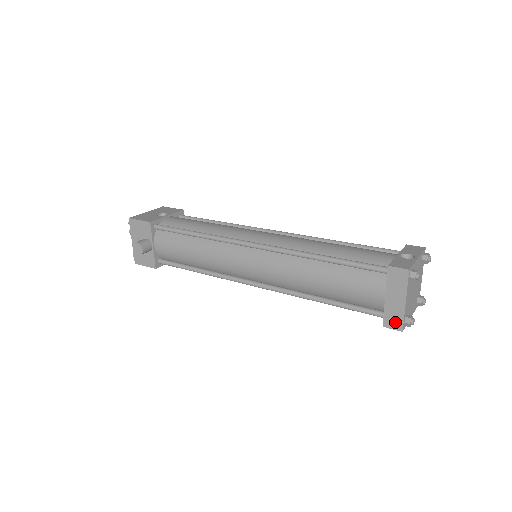
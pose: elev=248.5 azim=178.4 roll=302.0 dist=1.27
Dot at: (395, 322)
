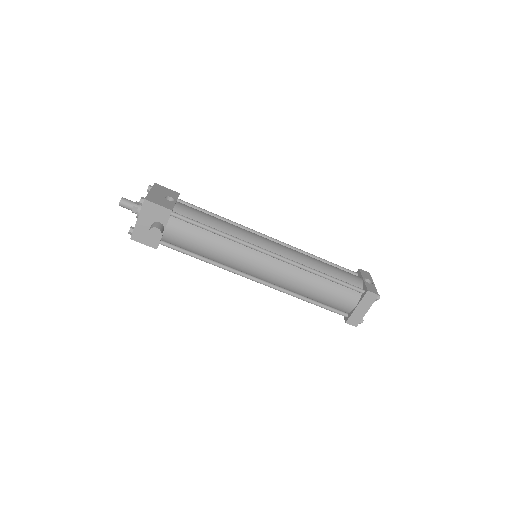
Dot at: (355, 321)
